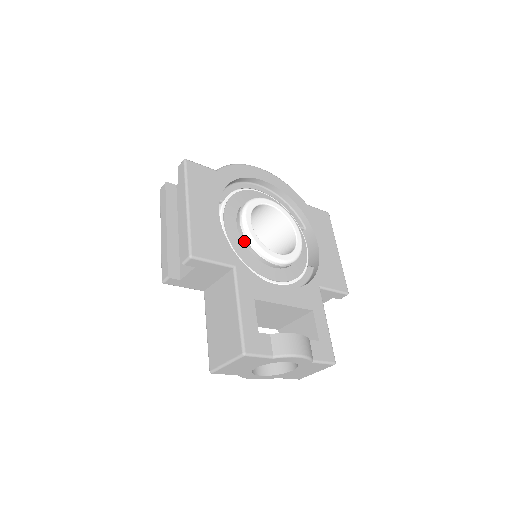
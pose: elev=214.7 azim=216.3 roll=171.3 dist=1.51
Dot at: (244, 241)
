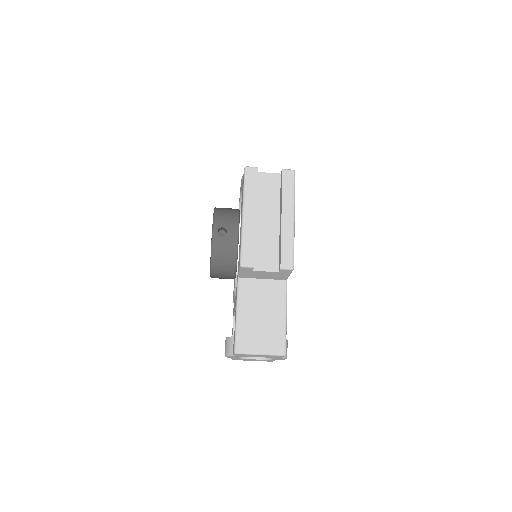
Dot at: occluded
